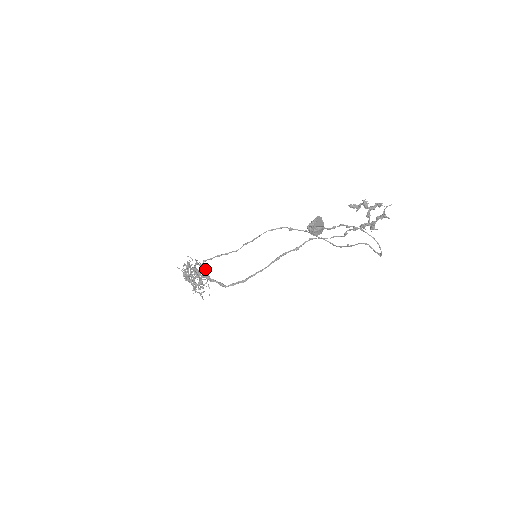
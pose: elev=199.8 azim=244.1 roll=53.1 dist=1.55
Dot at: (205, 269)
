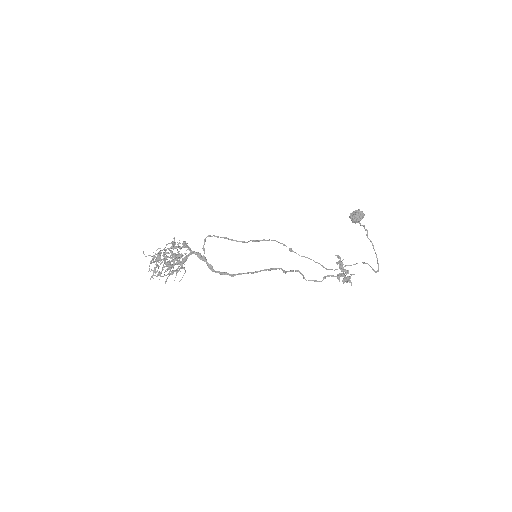
Dot at: (204, 244)
